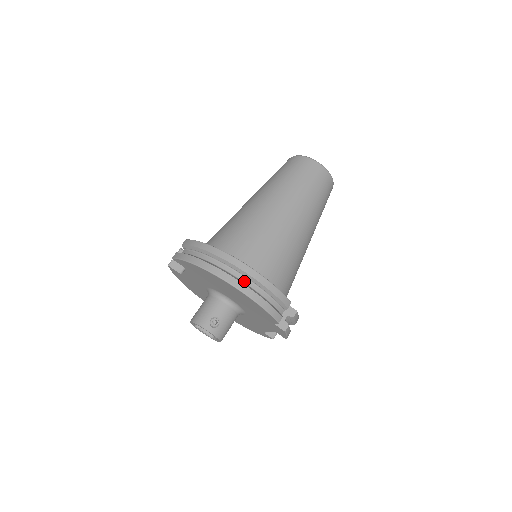
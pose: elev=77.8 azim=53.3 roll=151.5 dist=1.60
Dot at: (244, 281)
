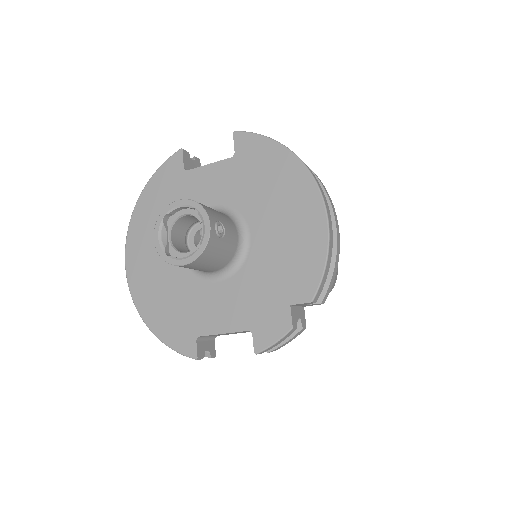
Dot at: occluded
